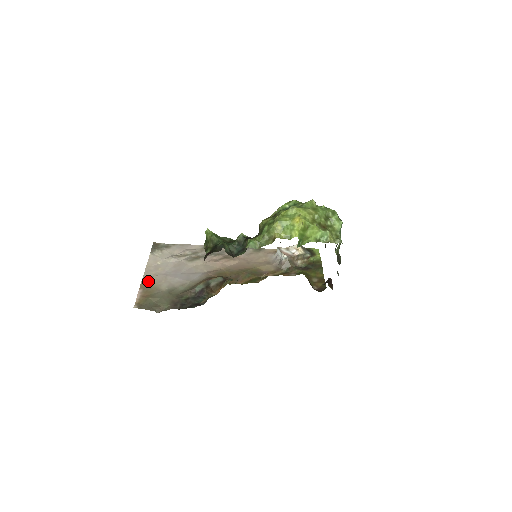
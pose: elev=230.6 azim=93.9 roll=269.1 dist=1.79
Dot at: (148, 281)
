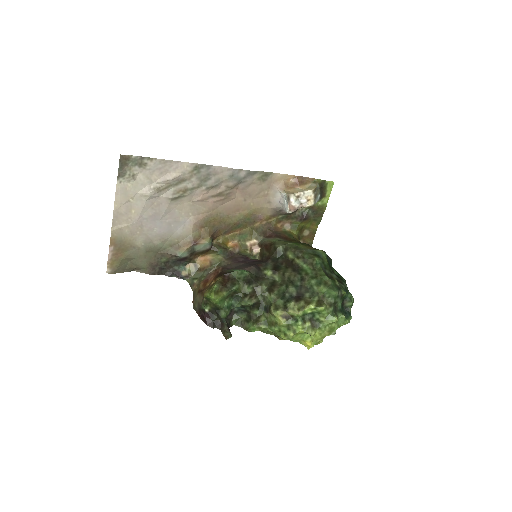
Dot at: (119, 234)
